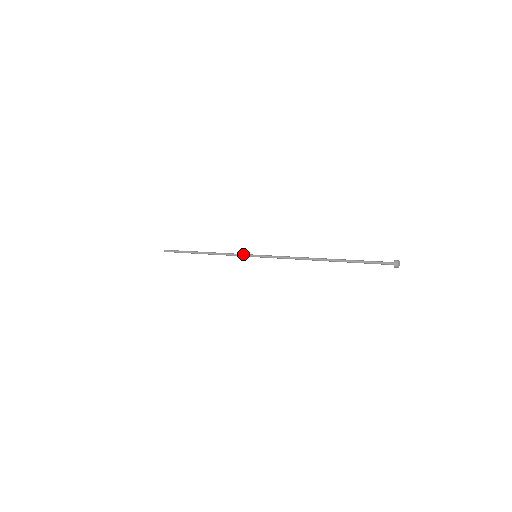
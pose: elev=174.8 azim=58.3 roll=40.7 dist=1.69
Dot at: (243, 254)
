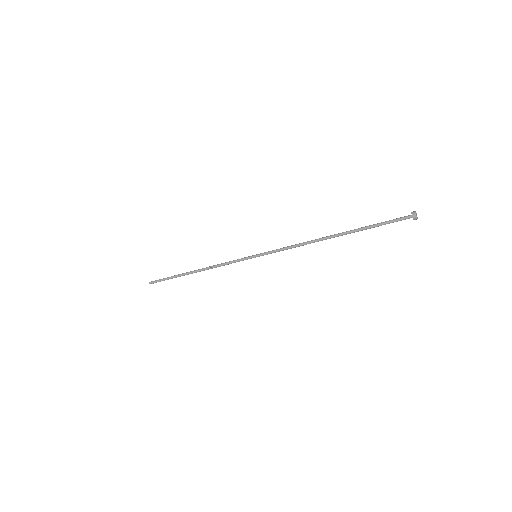
Dot at: (242, 258)
